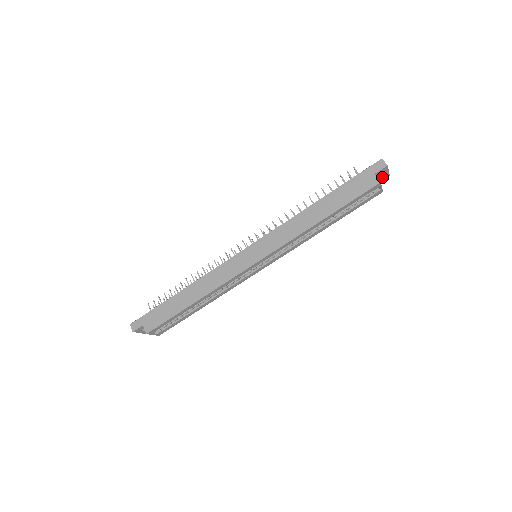
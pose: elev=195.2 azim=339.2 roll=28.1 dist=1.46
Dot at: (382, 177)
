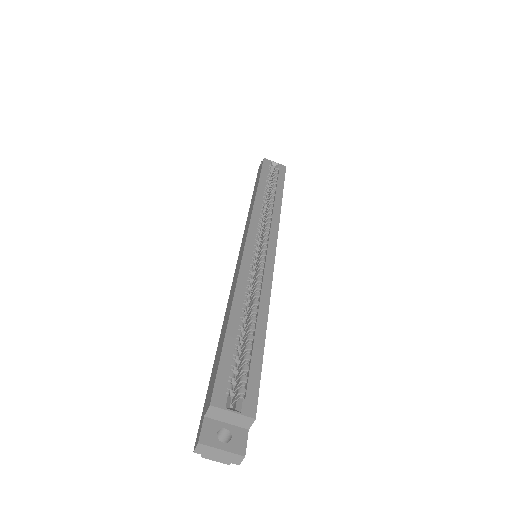
Dot at: occluded
